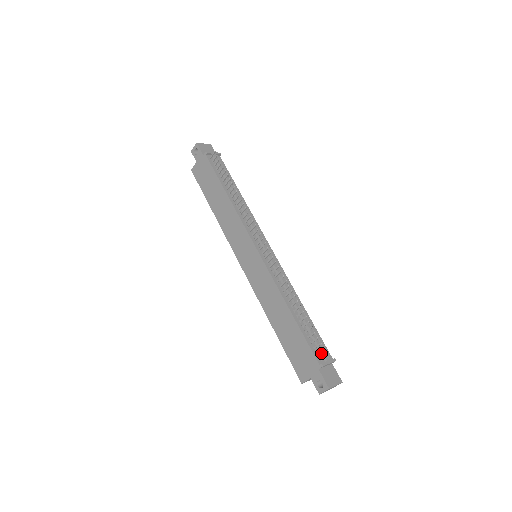
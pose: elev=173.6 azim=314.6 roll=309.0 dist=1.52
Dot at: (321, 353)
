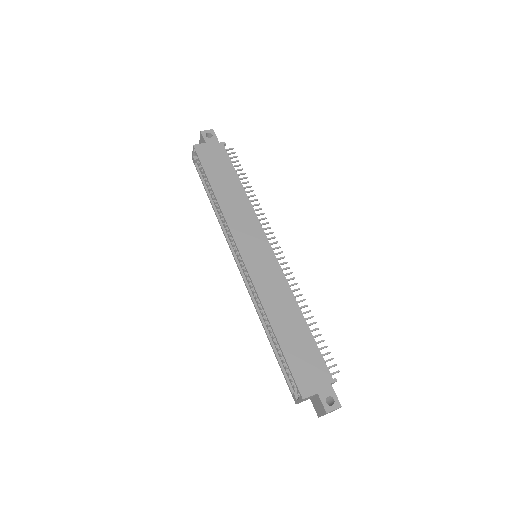
Dot at: occluded
